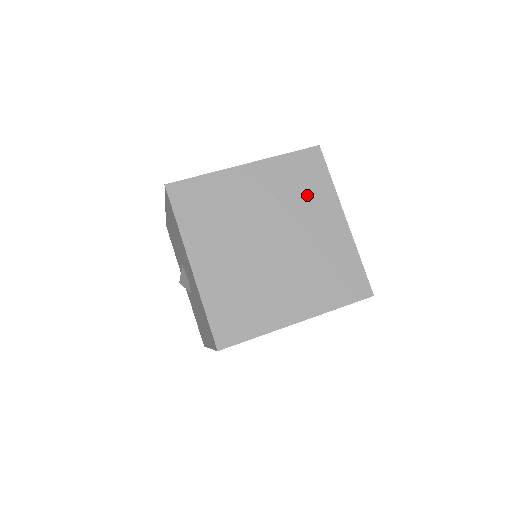
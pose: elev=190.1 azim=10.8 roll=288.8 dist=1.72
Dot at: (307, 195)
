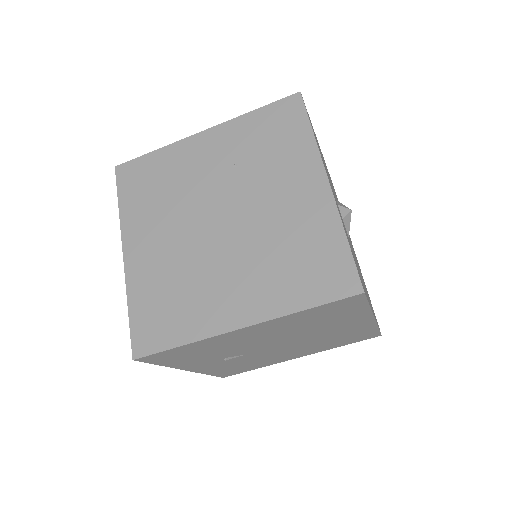
Dot at: (275, 156)
